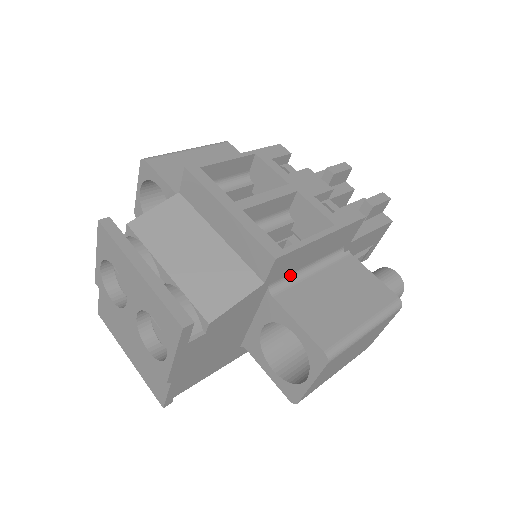
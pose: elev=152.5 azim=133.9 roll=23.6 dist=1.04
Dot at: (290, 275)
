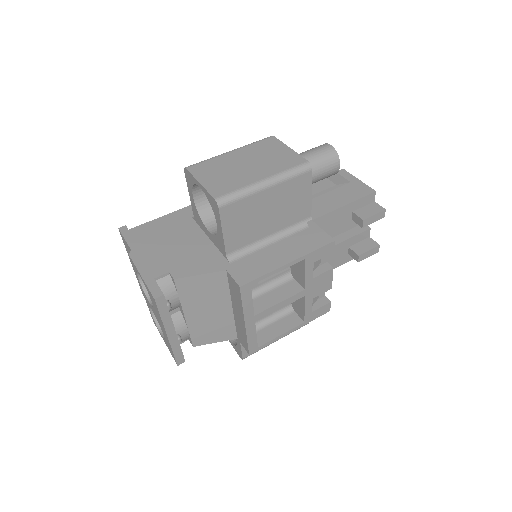
Dot at: occluded
